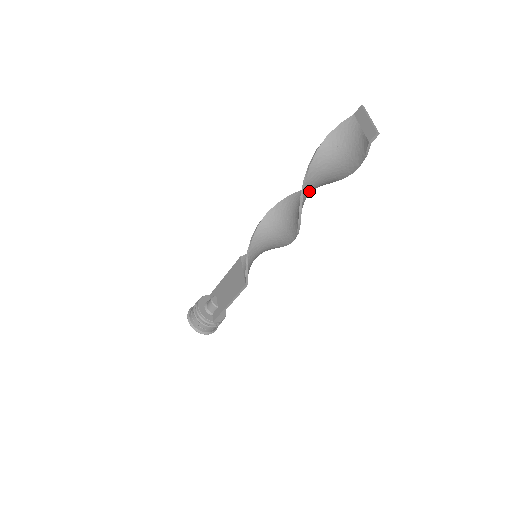
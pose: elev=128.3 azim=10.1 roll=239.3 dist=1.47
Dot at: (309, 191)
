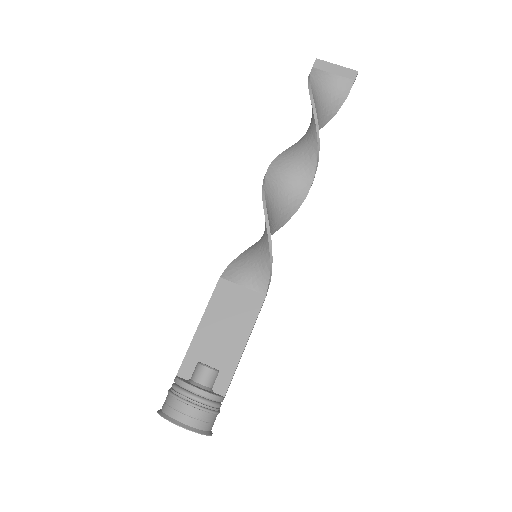
Dot at: (310, 143)
